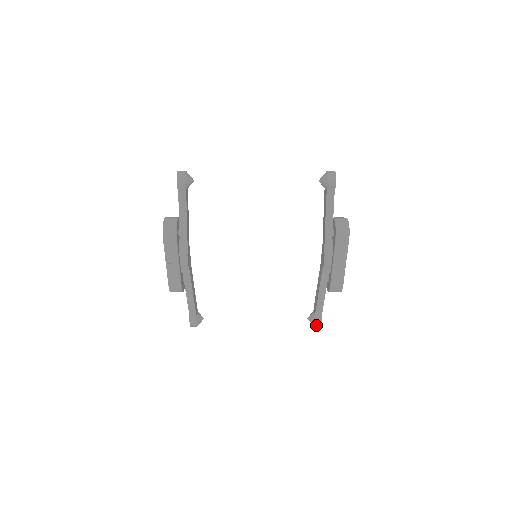
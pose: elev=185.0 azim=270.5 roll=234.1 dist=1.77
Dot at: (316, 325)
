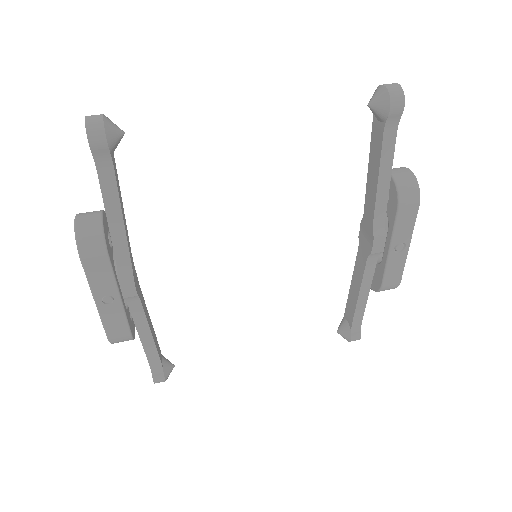
Dot at: (353, 340)
